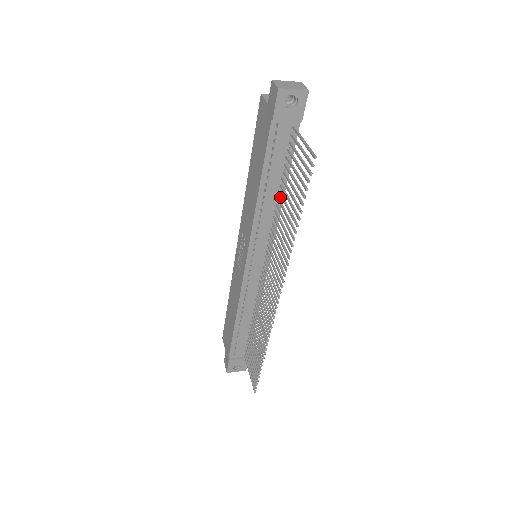
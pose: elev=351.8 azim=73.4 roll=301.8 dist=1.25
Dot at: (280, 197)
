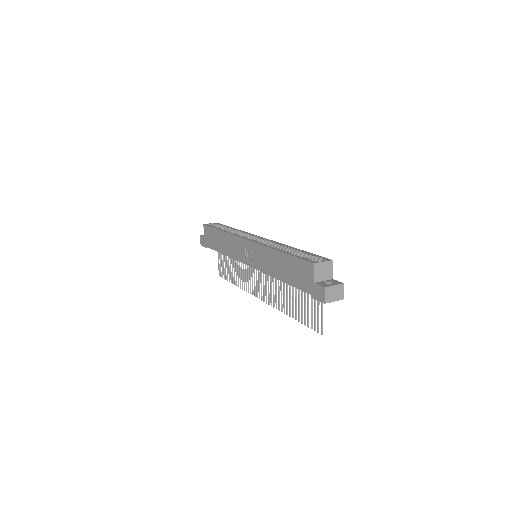
Dot at: occluded
